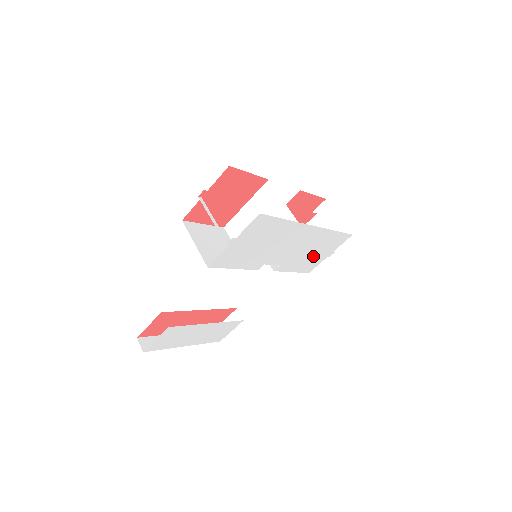
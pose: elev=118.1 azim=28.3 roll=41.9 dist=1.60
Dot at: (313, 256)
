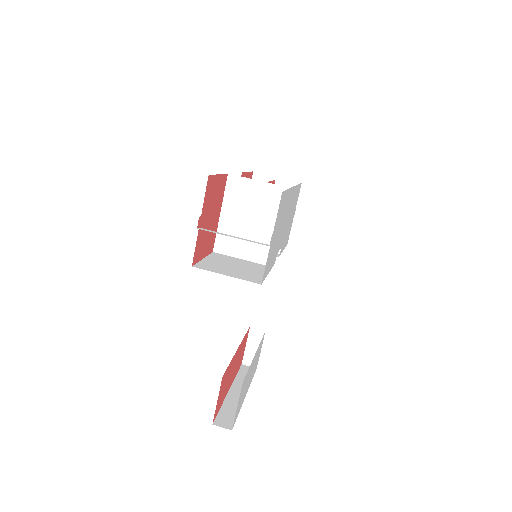
Dot at: (290, 223)
